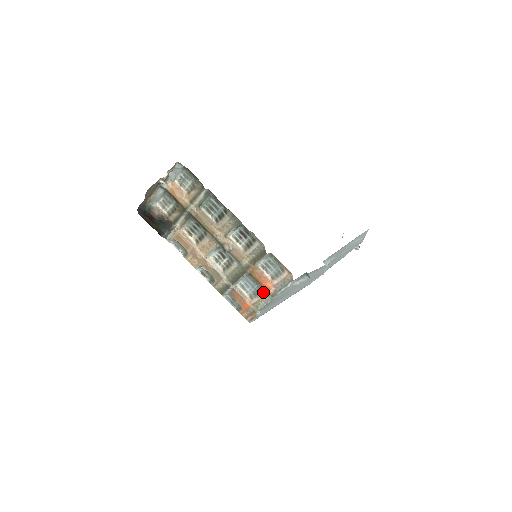
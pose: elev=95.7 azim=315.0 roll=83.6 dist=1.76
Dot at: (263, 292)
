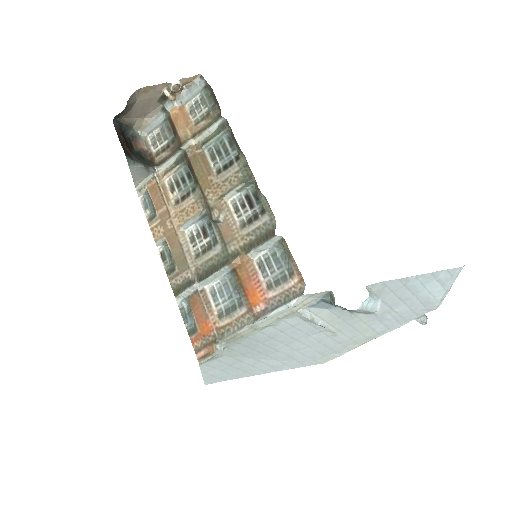
Dot at: (243, 309)
